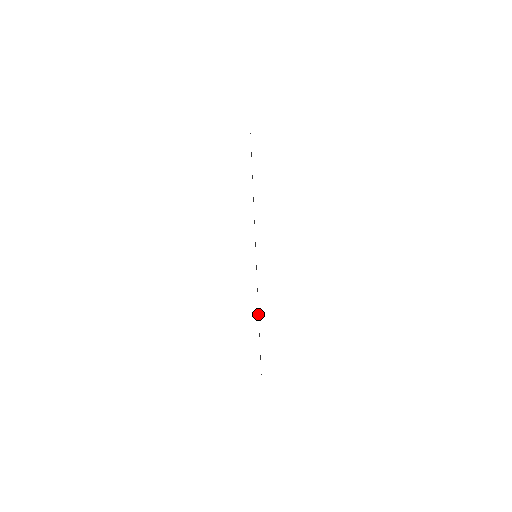
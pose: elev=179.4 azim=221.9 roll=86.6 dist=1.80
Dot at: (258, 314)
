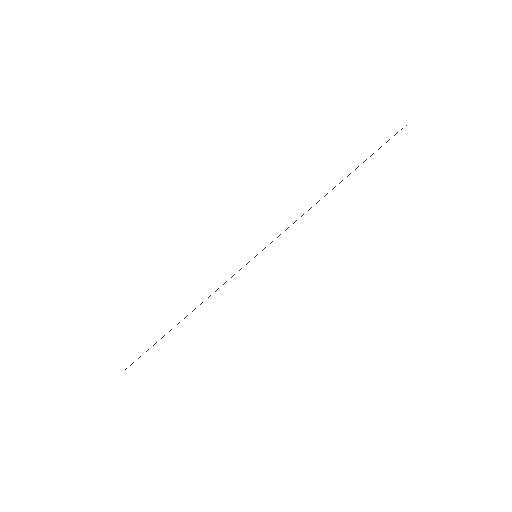
Dot at: occluded
